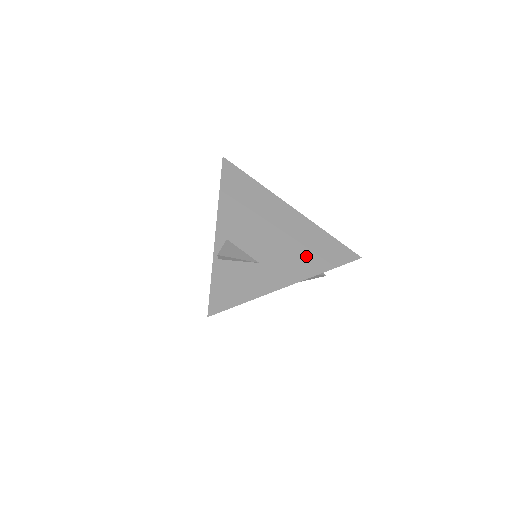
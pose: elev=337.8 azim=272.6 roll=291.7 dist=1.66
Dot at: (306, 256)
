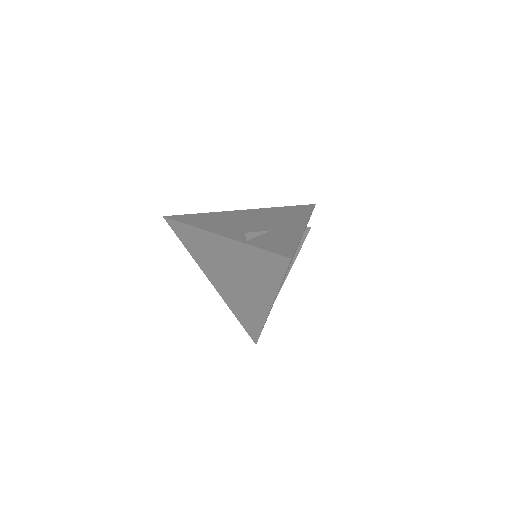
Dot at: (289, 217)
